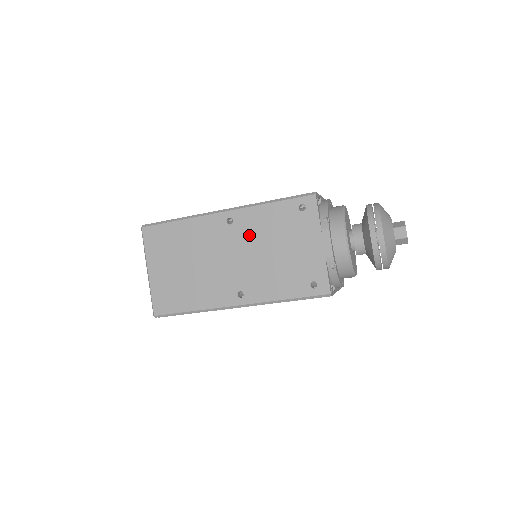
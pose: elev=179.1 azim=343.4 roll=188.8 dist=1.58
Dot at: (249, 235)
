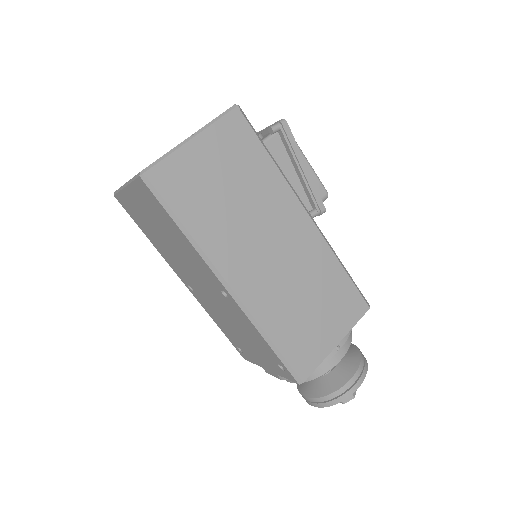
Dot at: (229, 310)
